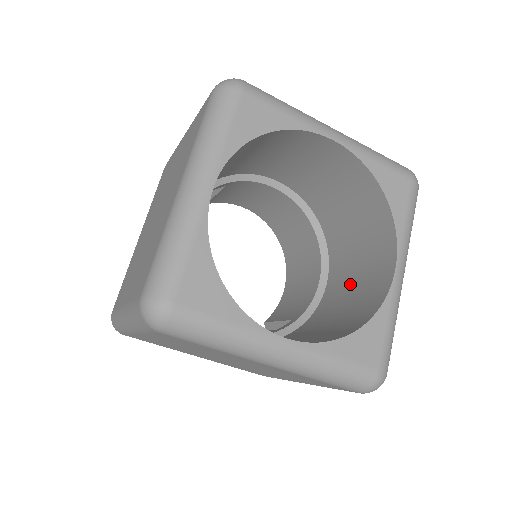
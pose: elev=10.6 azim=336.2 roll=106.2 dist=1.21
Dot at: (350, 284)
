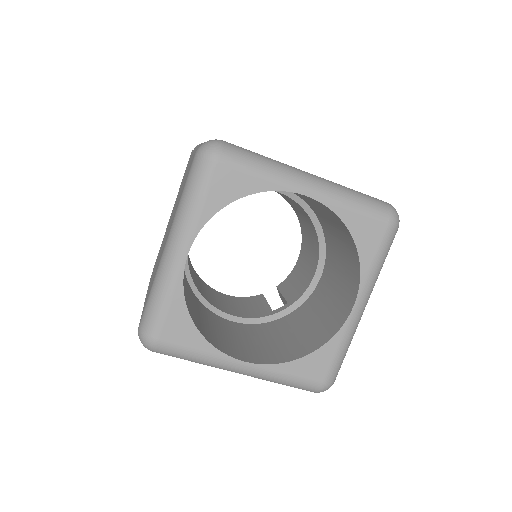
Dot at: (330, 293)
